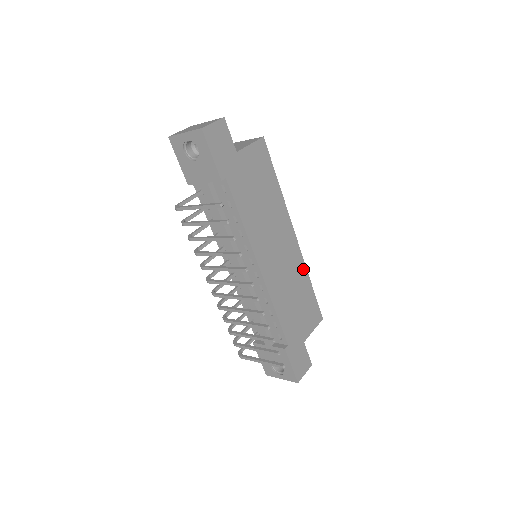
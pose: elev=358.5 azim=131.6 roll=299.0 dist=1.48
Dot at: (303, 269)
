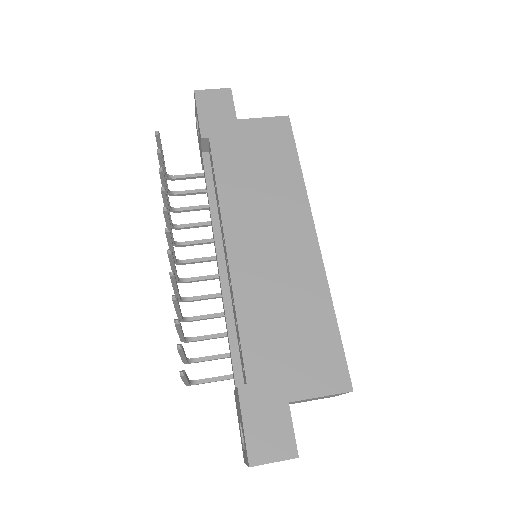
Dot at: (321, 288)
